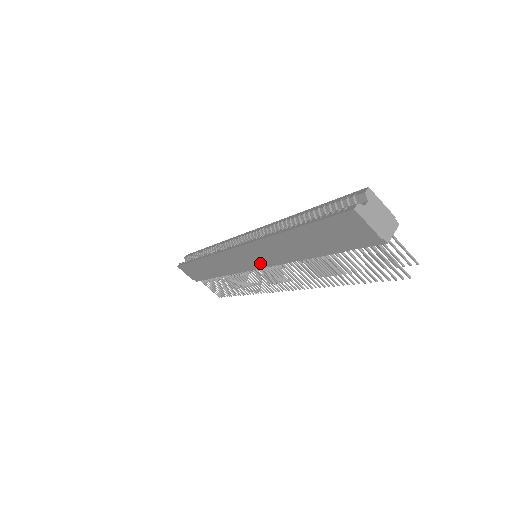
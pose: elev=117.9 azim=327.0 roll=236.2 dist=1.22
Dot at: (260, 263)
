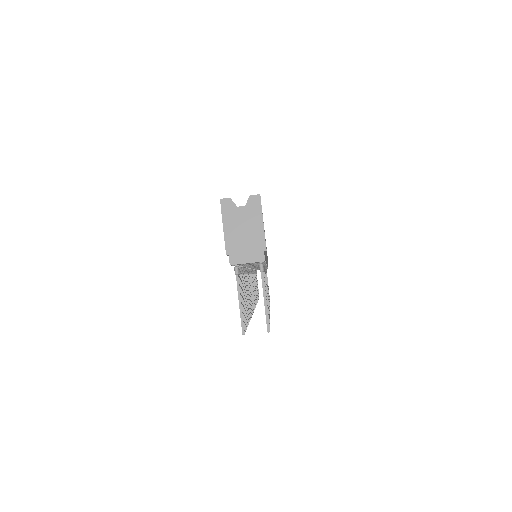
Dot at: occluded
